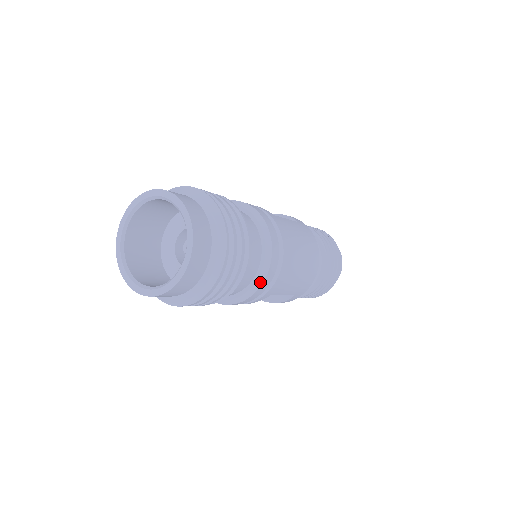
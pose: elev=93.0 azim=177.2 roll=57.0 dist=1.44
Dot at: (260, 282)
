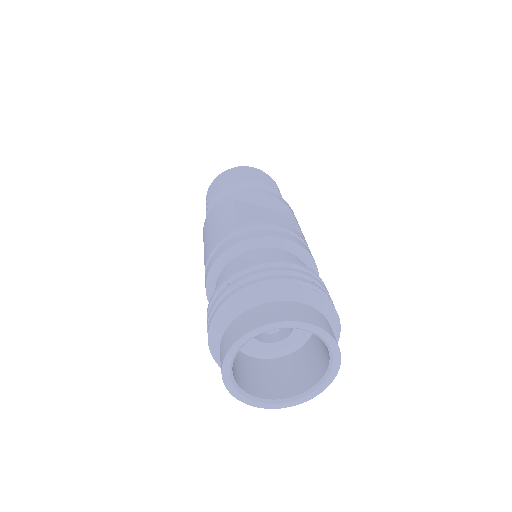
Dot at: occluded
